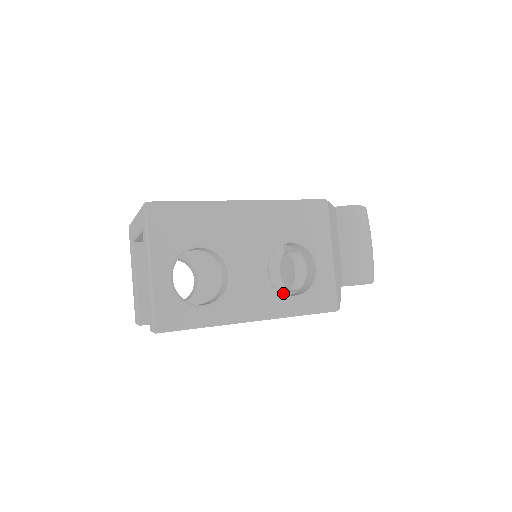
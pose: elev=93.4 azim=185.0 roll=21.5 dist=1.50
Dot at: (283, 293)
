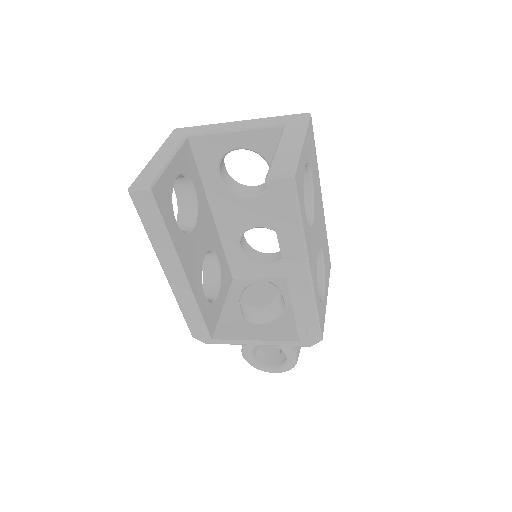
Dot at: (215, 321)
